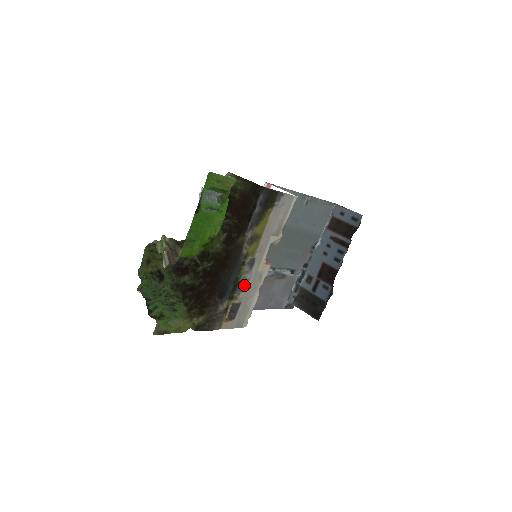
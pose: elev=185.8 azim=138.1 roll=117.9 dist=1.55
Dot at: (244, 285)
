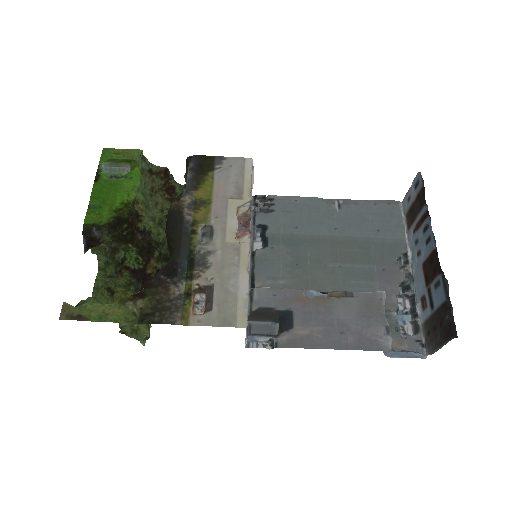
Dot at: (208, 260)
